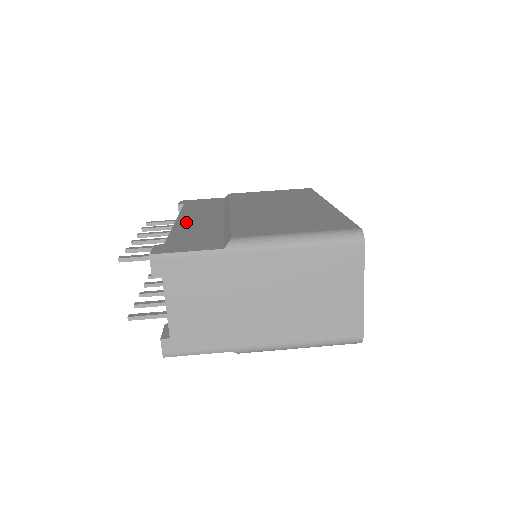
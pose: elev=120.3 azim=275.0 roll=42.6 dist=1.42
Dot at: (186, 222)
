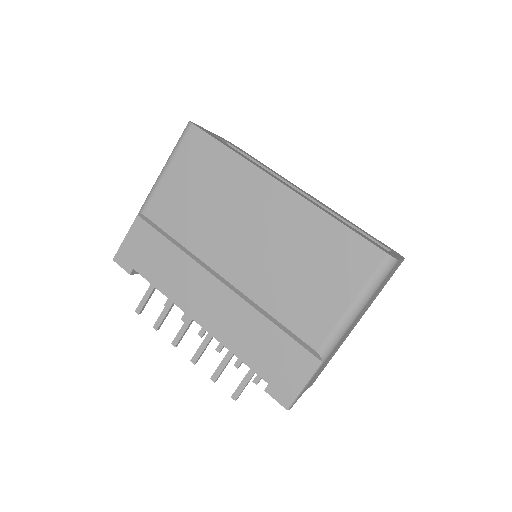
Dot at: (213, 323)
